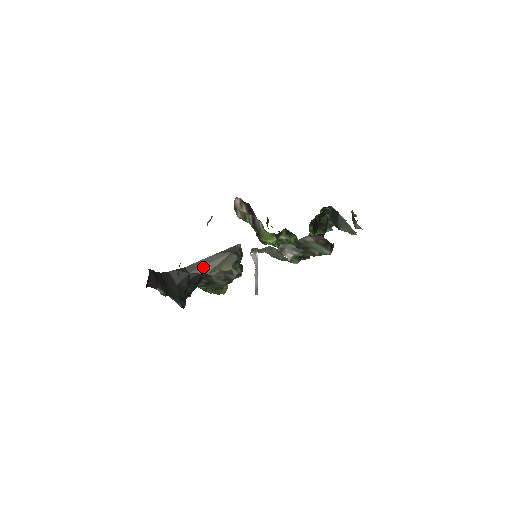
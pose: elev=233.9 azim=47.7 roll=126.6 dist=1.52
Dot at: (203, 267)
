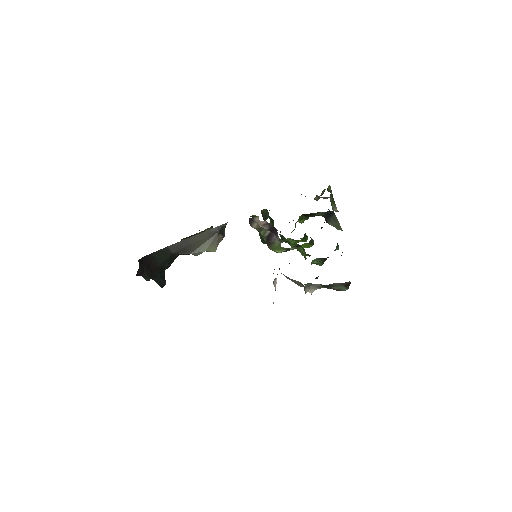
Dot at: (187, 247)
